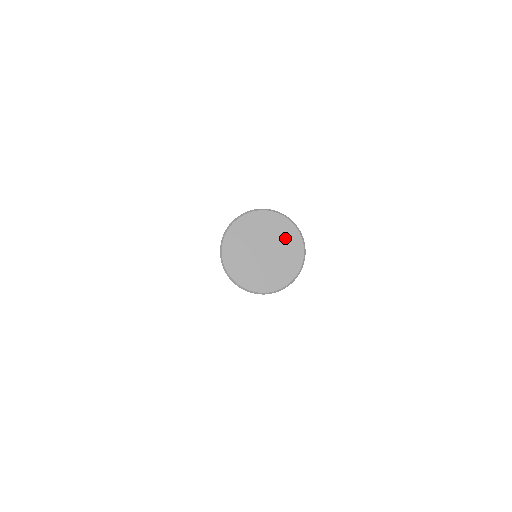
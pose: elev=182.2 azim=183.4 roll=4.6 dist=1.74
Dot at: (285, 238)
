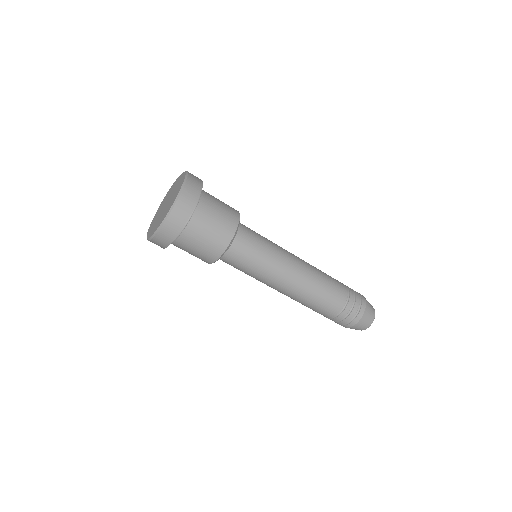
Dot at: (172, 189)
